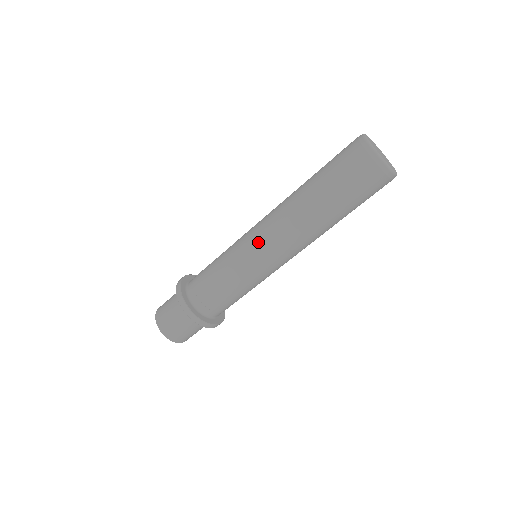
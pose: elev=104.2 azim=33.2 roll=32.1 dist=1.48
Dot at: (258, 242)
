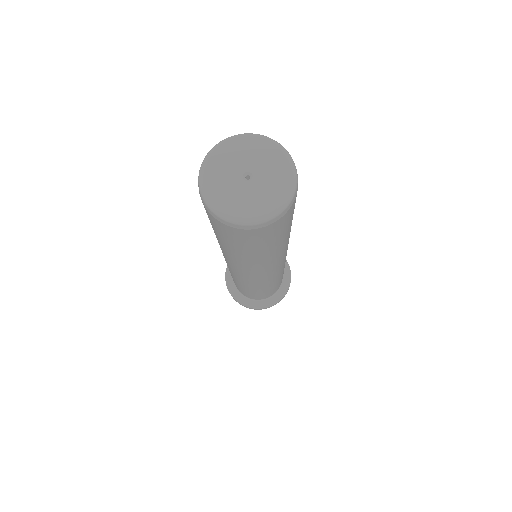
Dot at: occluded
